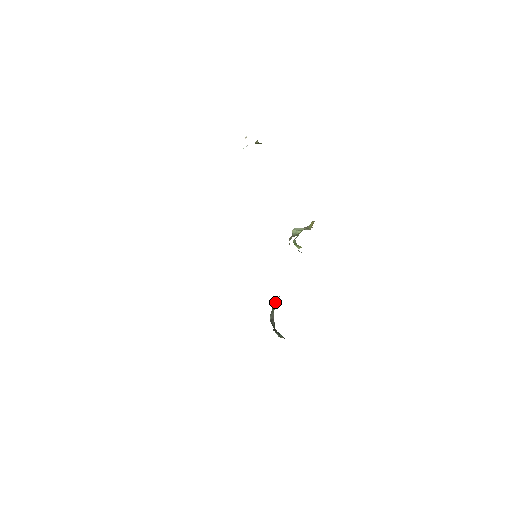
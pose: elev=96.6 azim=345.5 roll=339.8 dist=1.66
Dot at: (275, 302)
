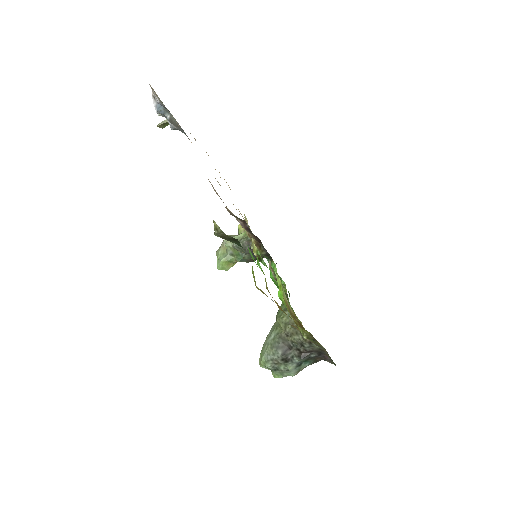
Dot at: (289, 317)
